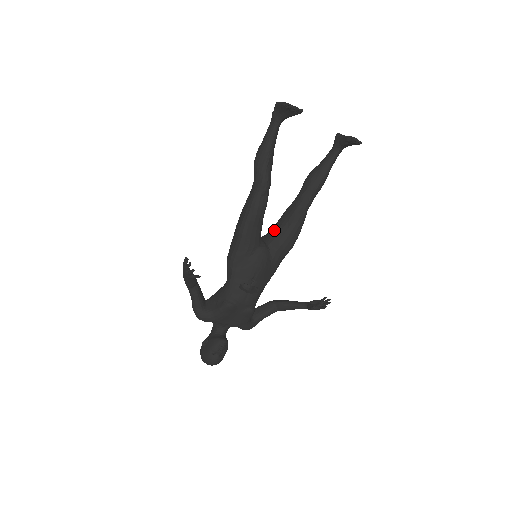
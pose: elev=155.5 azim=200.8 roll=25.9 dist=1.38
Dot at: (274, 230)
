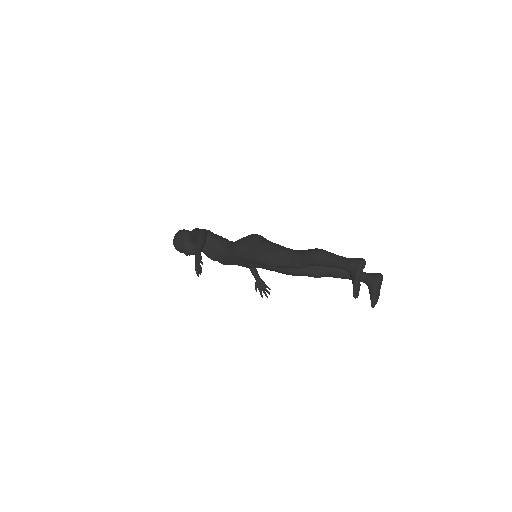
Dot at: occluded
